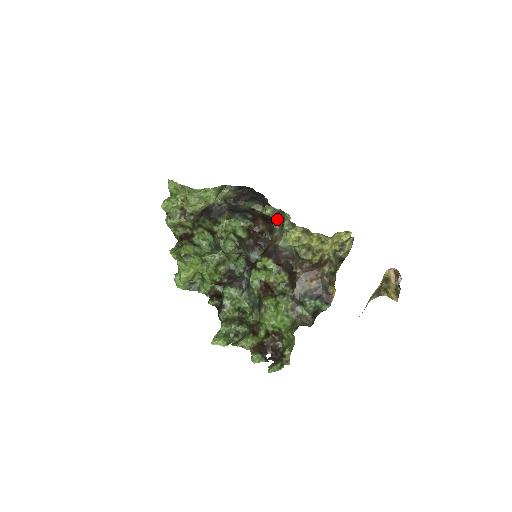
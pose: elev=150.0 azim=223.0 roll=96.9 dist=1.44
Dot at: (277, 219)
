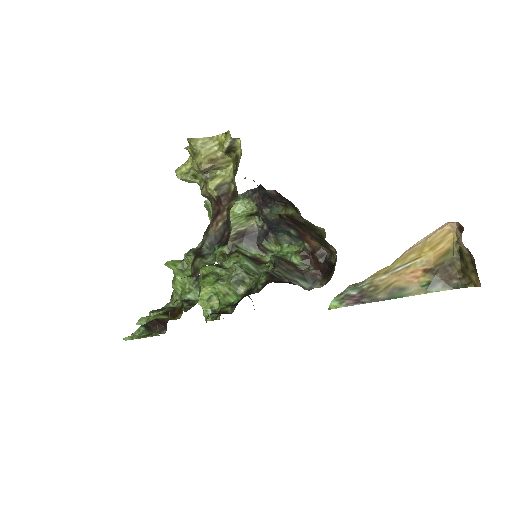
Dot at: occluded
